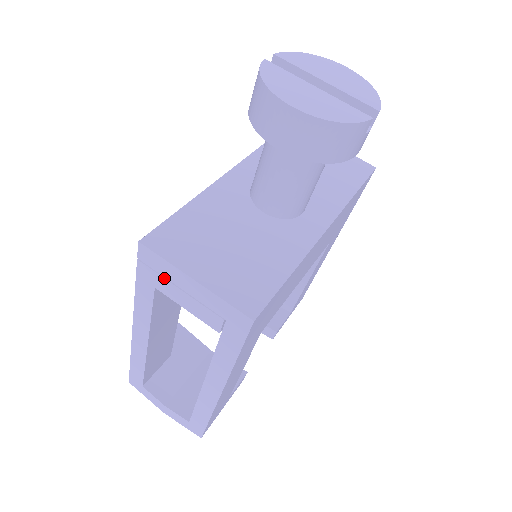
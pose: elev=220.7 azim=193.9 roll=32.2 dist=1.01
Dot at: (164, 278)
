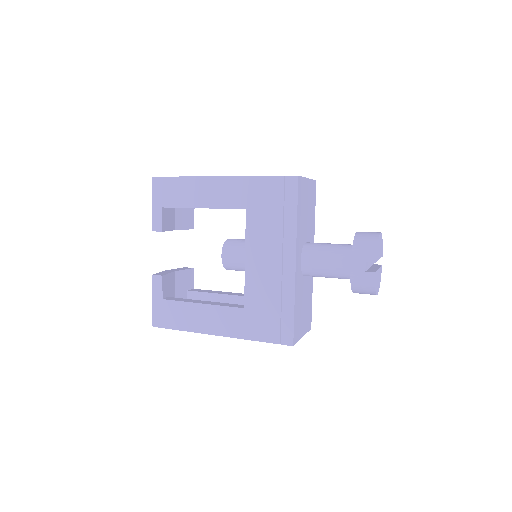
Dot at: occluded
